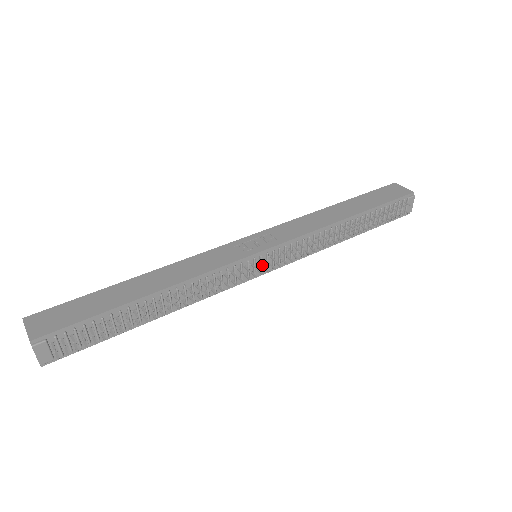
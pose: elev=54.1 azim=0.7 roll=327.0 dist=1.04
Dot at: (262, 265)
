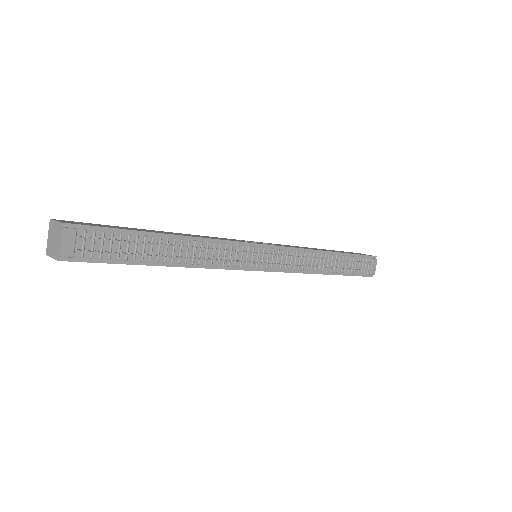
Dot at: (265, 253)
